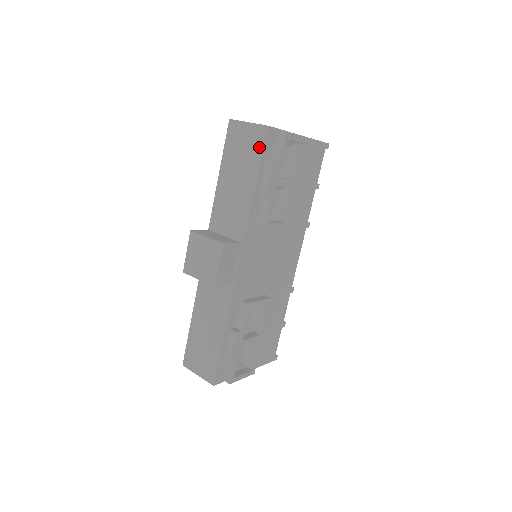
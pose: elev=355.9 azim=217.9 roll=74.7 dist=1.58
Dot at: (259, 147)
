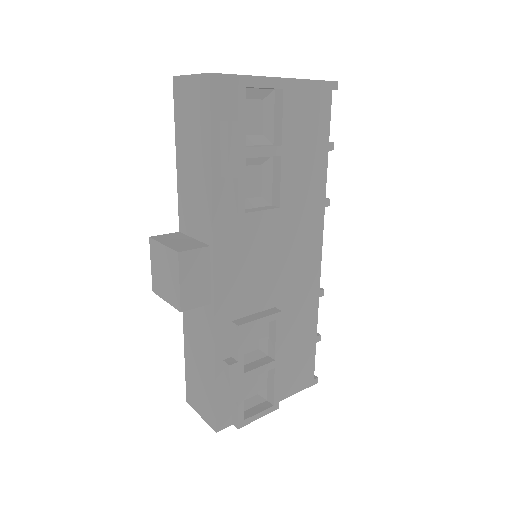
Dot at: (206, 107)
